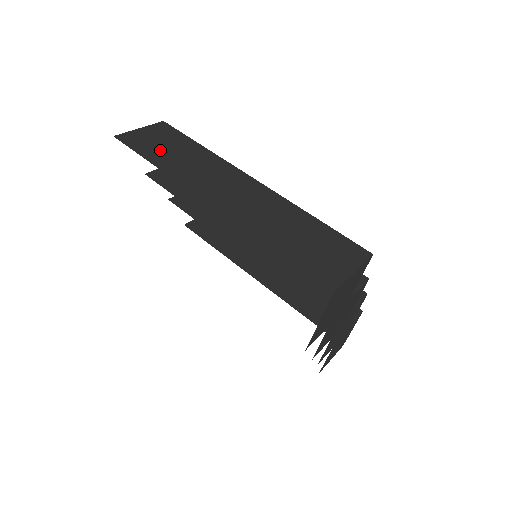
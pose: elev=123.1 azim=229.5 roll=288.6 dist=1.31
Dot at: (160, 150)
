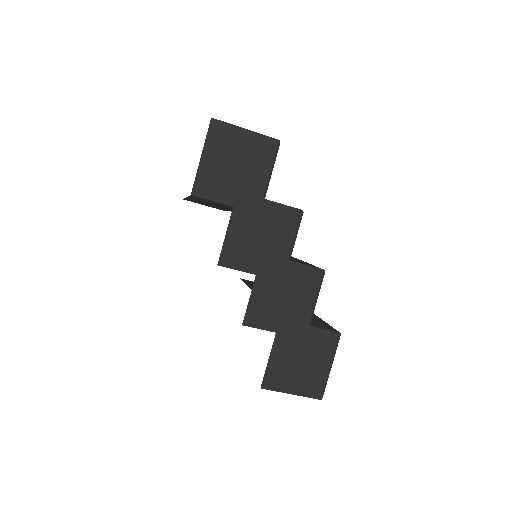
Dot at: occluded
